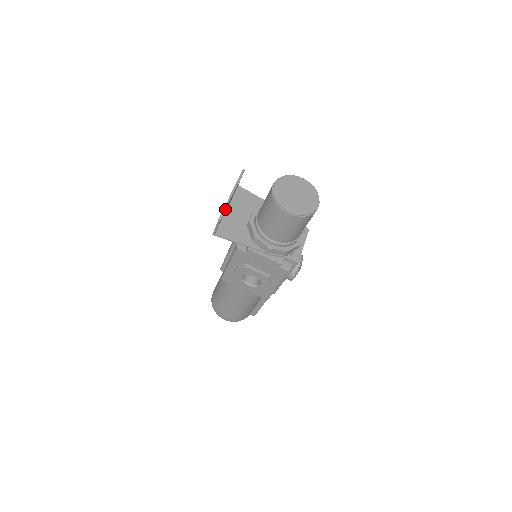
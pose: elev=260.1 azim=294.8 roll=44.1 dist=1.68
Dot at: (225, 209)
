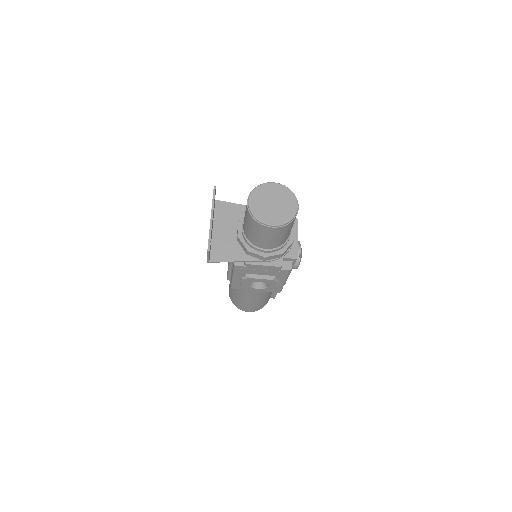
Dot at: (210, 238)
